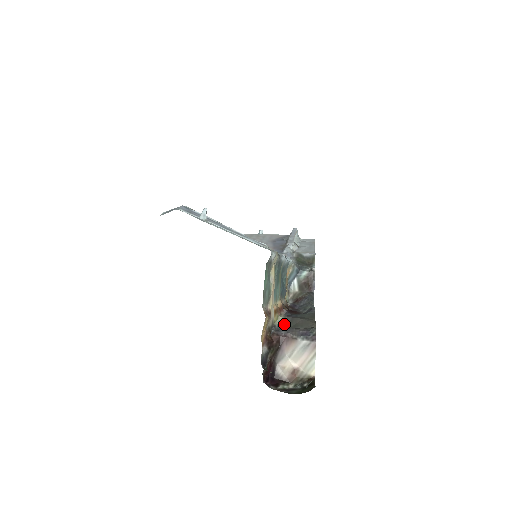
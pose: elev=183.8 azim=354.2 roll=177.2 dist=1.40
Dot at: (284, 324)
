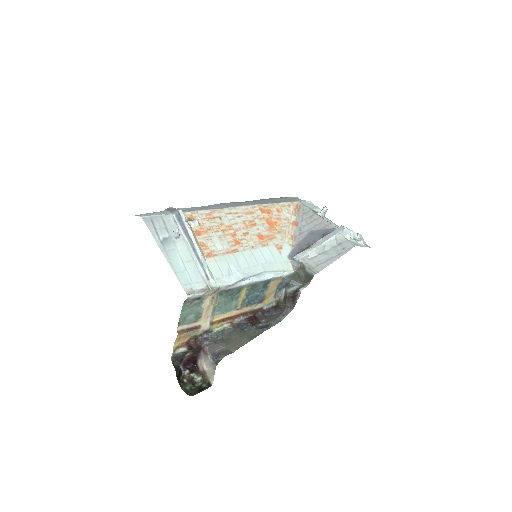
Dot at: (221, 333)
